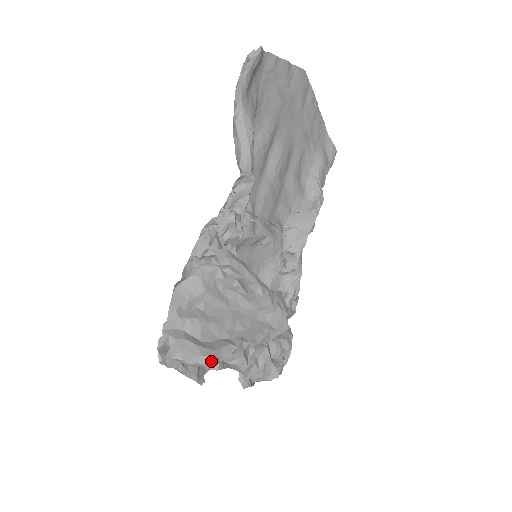
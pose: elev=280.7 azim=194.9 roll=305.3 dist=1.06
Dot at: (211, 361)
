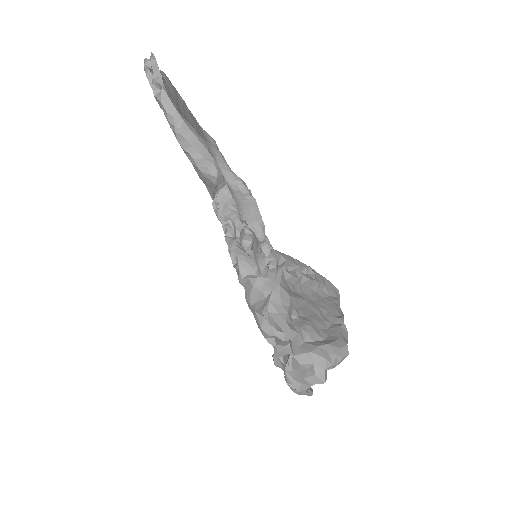
Dot at: occluded
